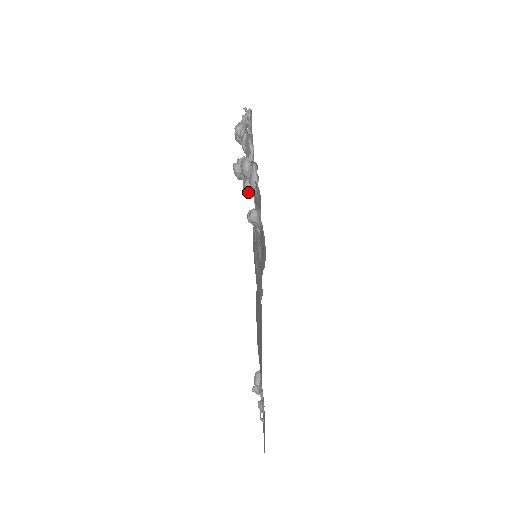
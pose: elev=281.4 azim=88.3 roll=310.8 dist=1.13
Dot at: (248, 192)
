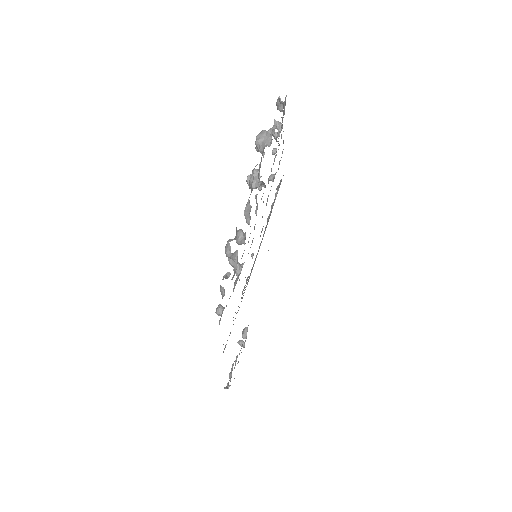
Dot at: occluded
